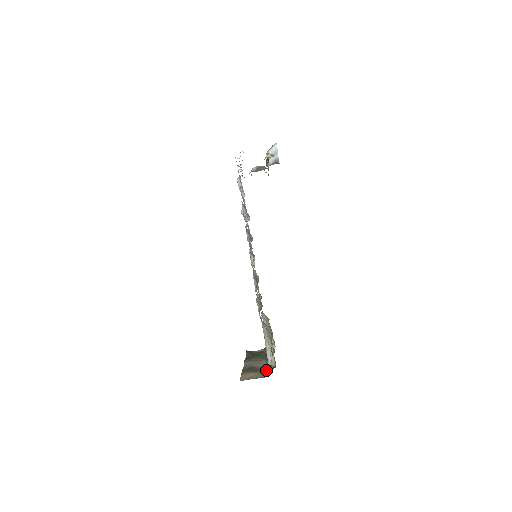
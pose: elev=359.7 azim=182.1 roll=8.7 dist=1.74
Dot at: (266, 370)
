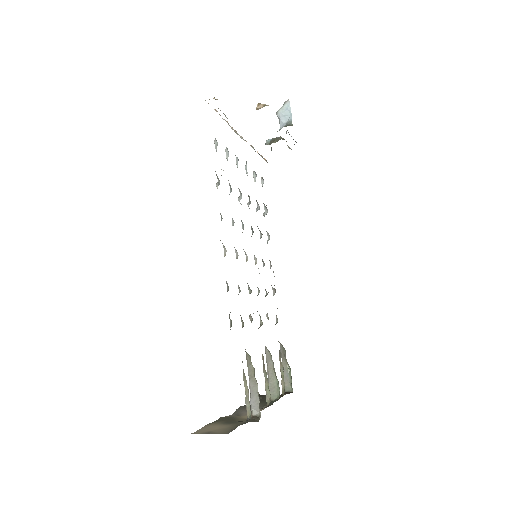
Dot at: (241, 423)
